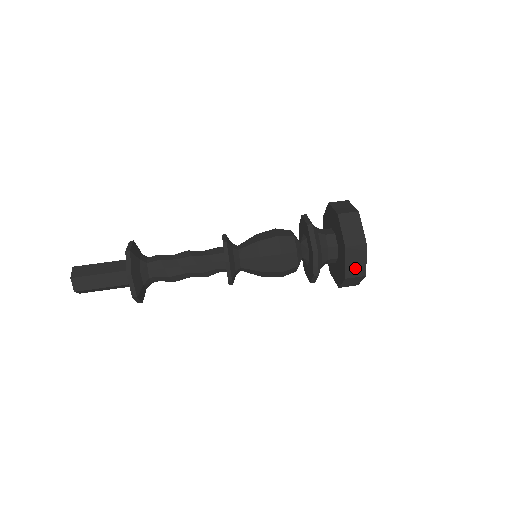
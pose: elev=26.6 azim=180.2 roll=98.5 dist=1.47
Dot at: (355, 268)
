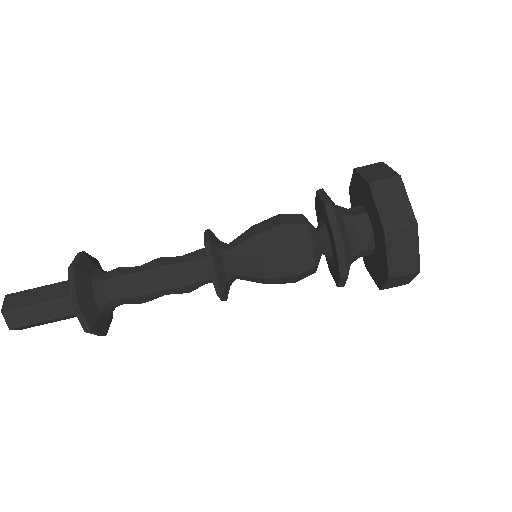
Dot at: (402, 262)
